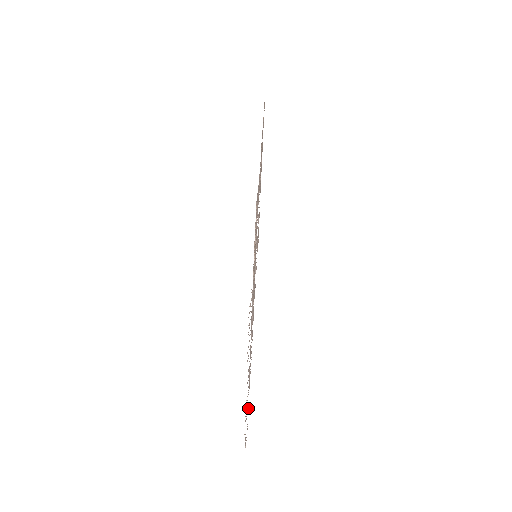
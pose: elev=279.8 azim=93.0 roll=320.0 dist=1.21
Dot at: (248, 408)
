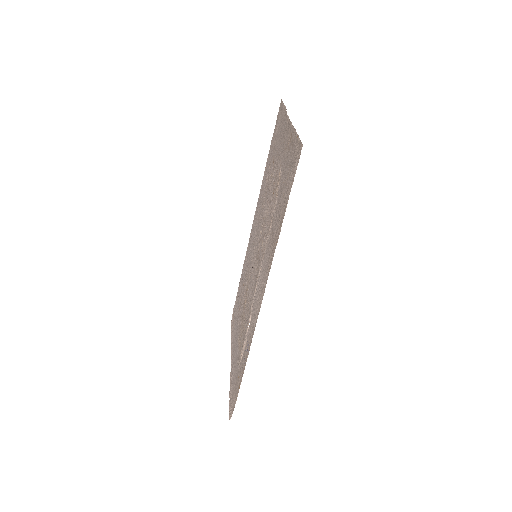
Dot at: (236, 303)
